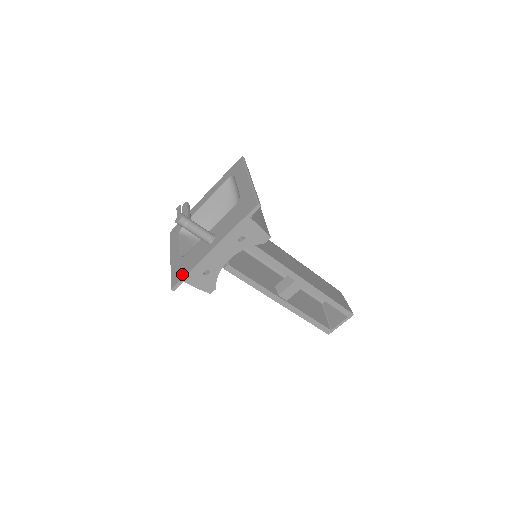
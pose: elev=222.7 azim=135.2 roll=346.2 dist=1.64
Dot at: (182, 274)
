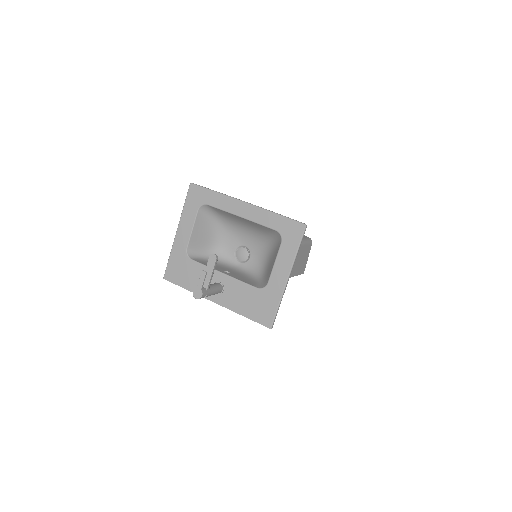
Dot at: (179, 280)
